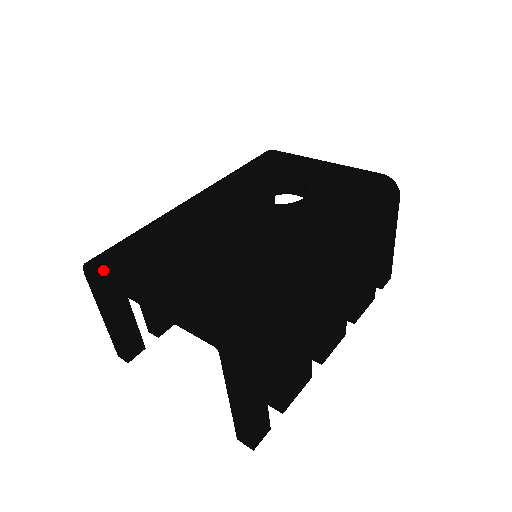
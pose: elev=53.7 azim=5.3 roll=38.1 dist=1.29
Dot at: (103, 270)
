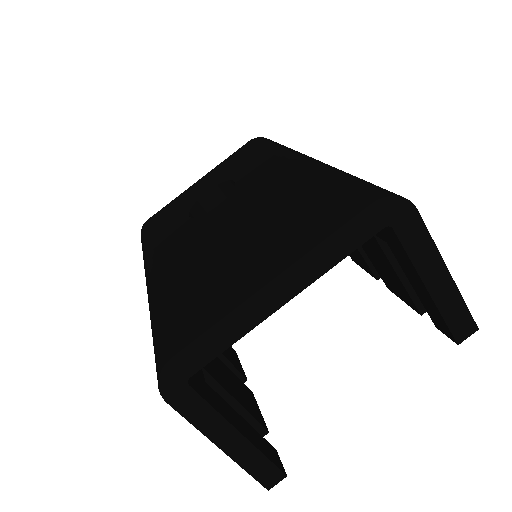
Dot at: (195, 338)
